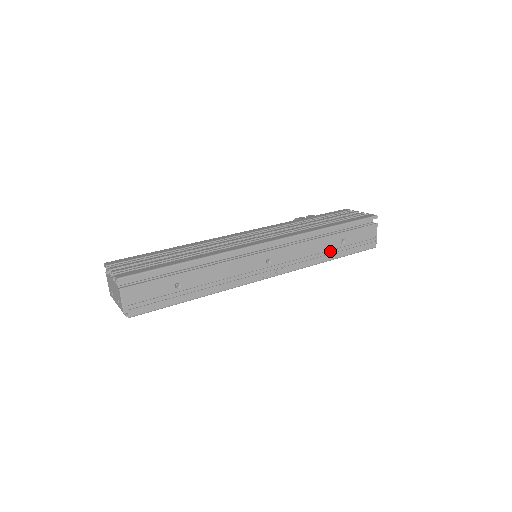
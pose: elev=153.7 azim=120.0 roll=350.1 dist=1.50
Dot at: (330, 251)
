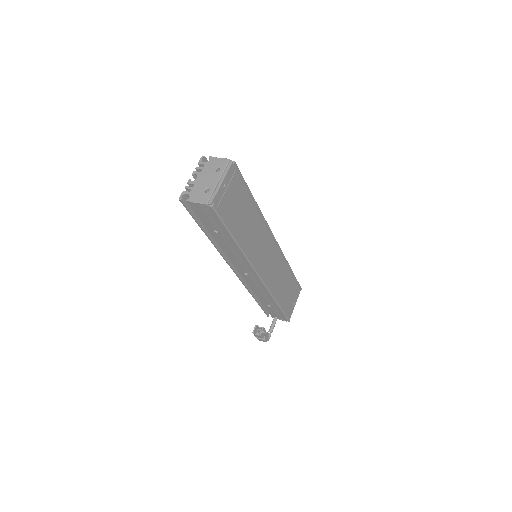
Dot at: occluded
